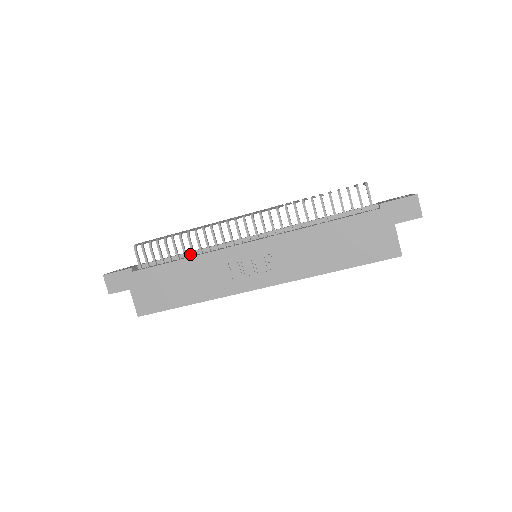
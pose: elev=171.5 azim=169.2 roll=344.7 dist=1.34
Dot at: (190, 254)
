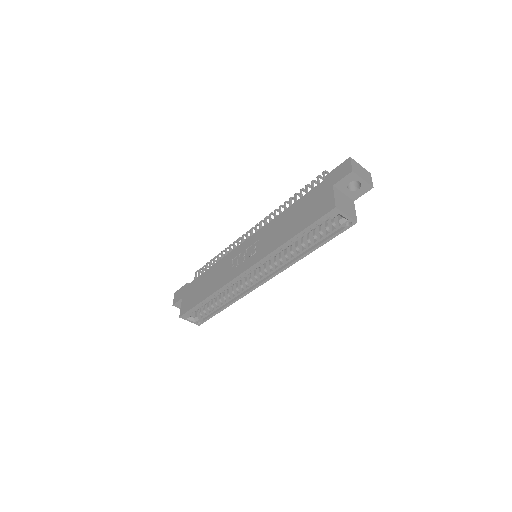
Dot at: occluded
